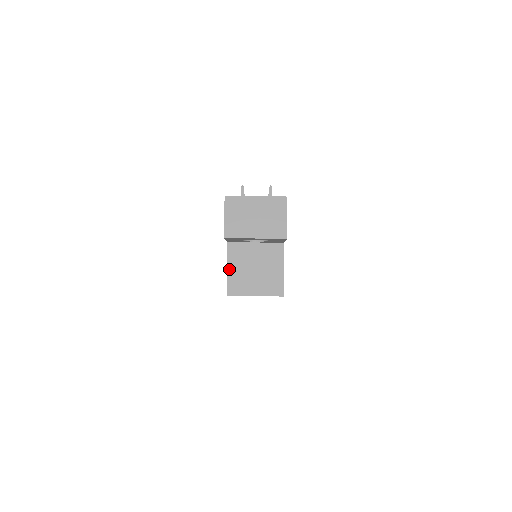
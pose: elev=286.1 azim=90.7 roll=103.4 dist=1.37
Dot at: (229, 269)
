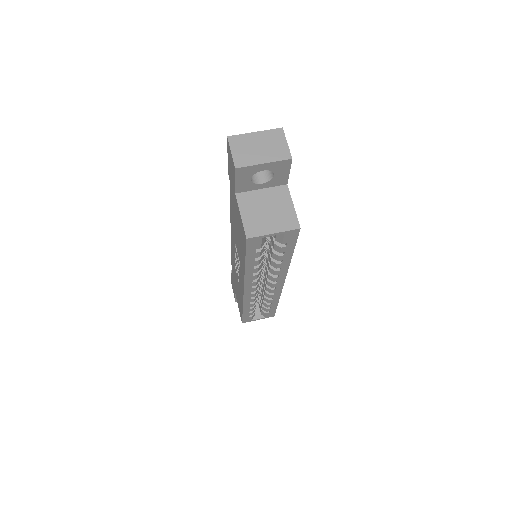
Dot at: (243, 215)
